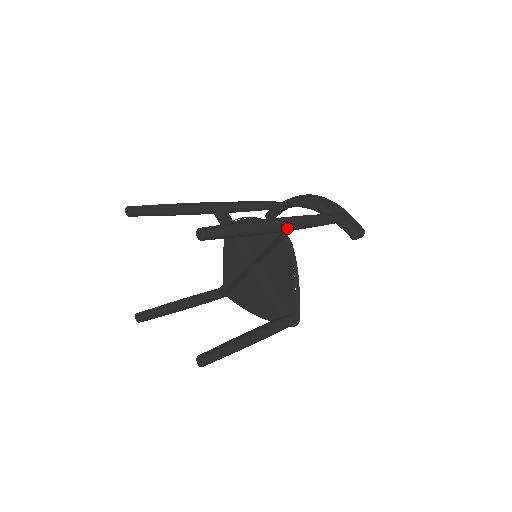
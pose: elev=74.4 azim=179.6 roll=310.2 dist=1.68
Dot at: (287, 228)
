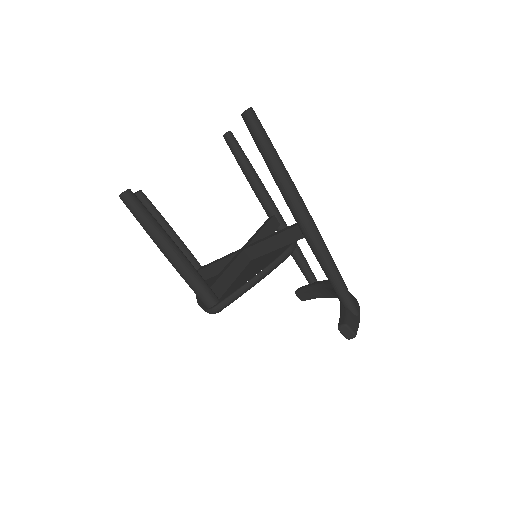
Dot at: (303, 219)
